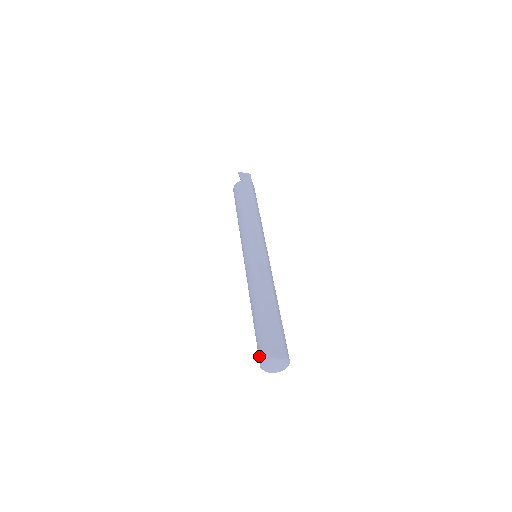
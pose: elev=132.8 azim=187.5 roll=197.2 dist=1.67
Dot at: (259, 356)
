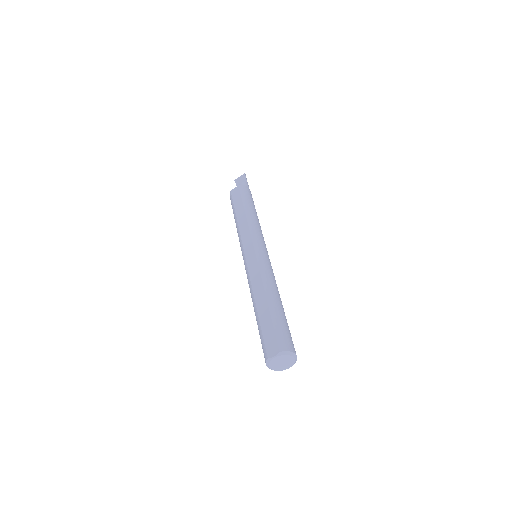
Dot at: occluded
